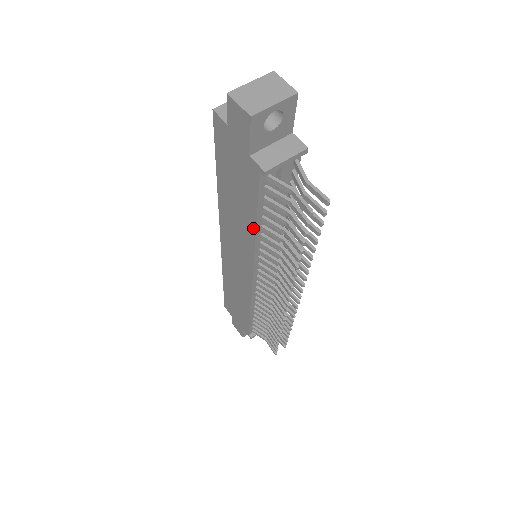
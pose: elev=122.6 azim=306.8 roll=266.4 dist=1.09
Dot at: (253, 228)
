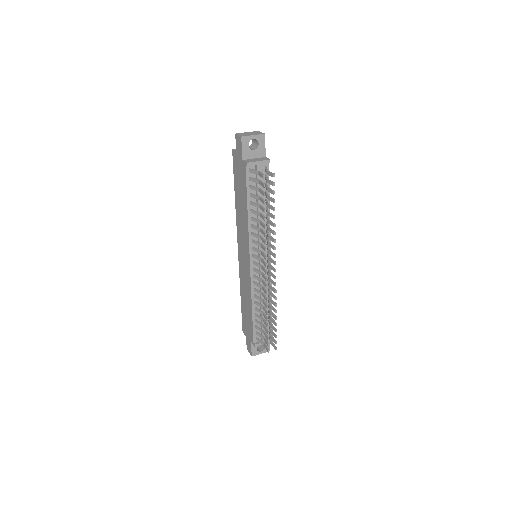
Dot at: (247, 211)
